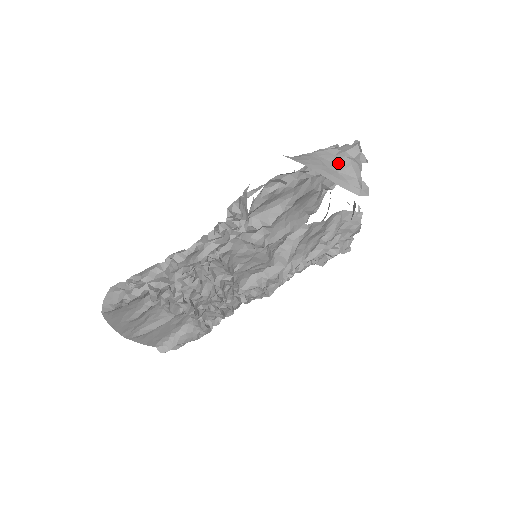
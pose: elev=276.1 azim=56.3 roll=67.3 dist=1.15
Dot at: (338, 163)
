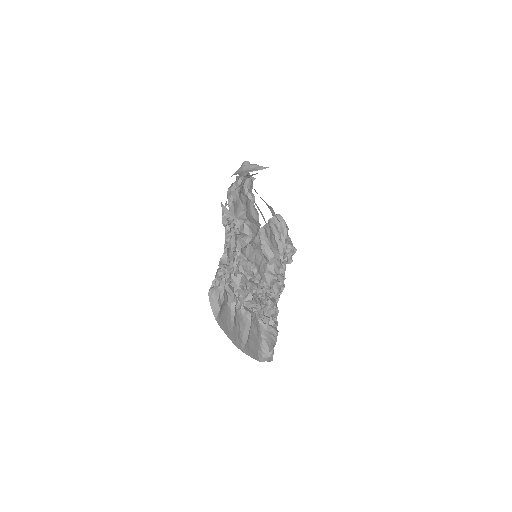
Dot at: (245, 169)
